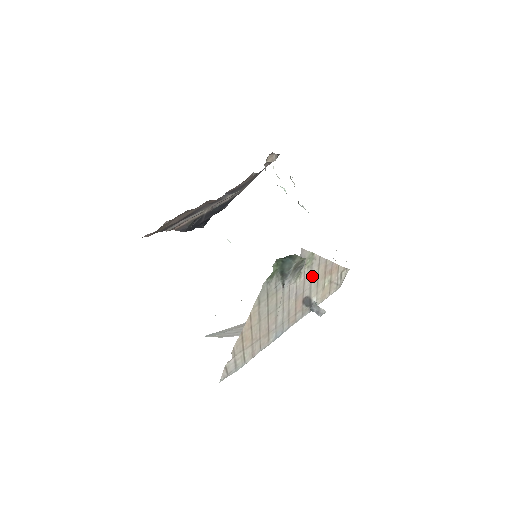
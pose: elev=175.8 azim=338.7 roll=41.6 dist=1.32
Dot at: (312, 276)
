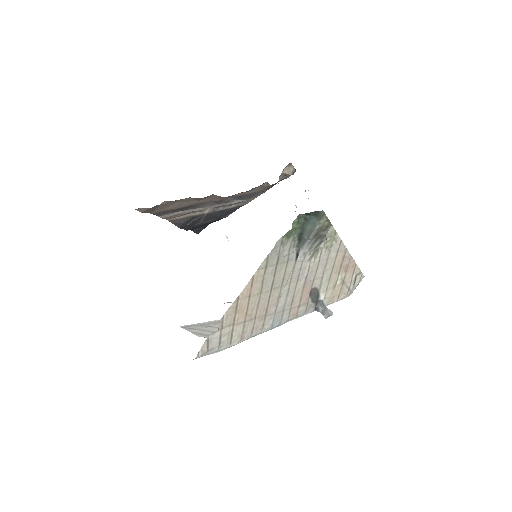
Dot at: (327, 263)
